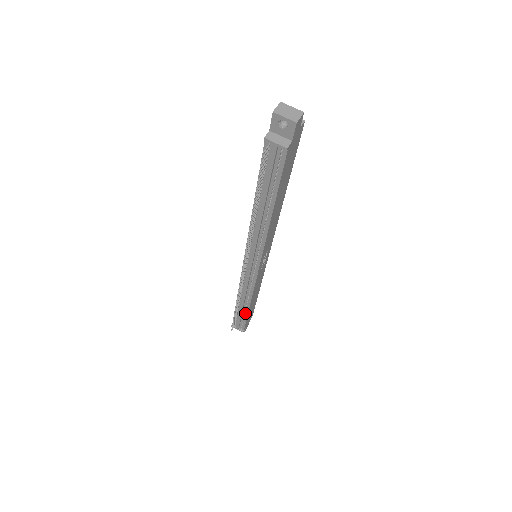
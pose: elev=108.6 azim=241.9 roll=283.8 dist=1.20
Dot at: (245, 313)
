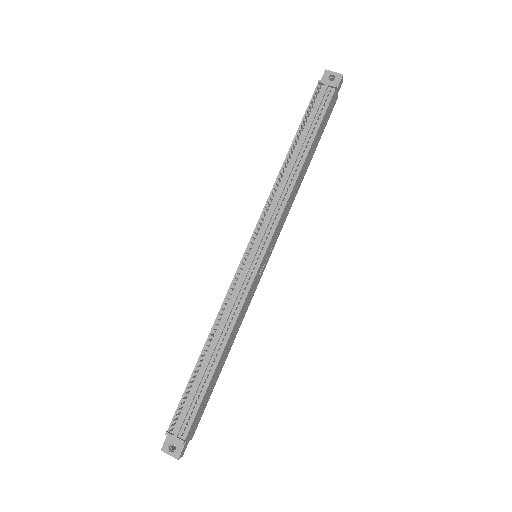
Dot at: (206, 379)
